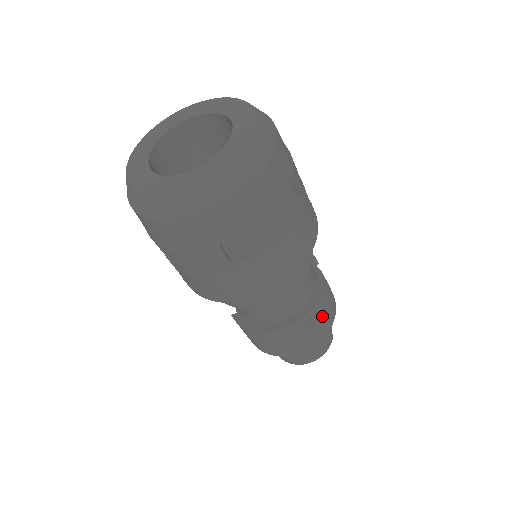
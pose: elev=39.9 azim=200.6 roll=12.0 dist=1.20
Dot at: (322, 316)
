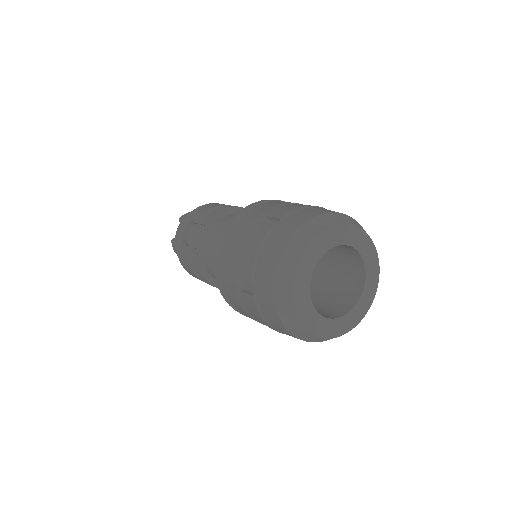
Dot at: occluded
